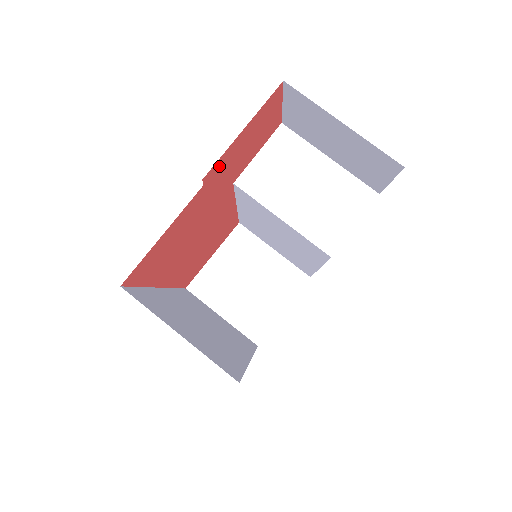
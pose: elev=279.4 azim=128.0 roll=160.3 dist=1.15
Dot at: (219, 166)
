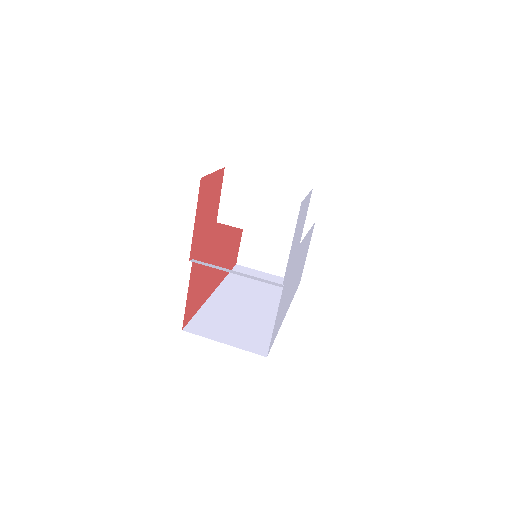
Dot at: (195, 243)
